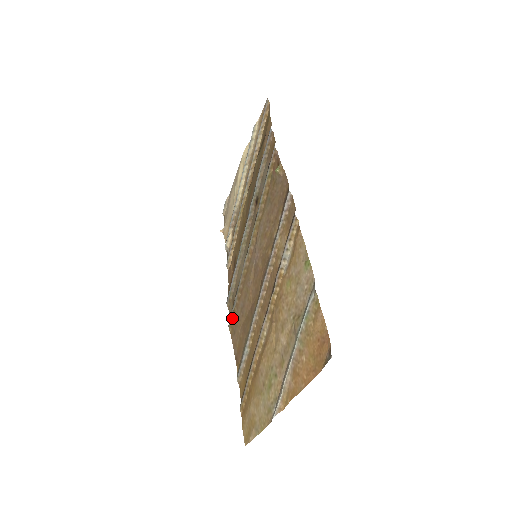
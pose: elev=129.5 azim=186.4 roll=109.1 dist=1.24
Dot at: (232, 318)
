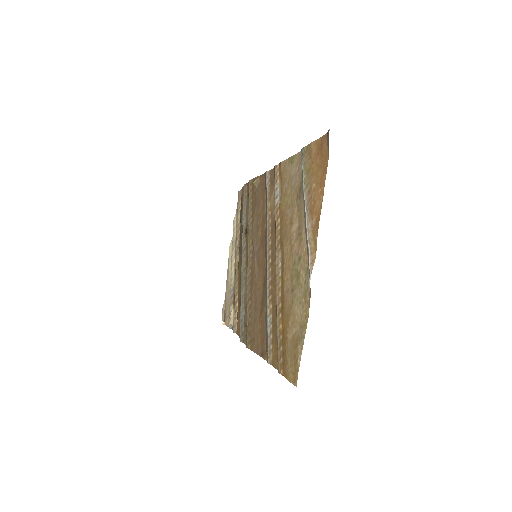
Dot at: (248, 333)
